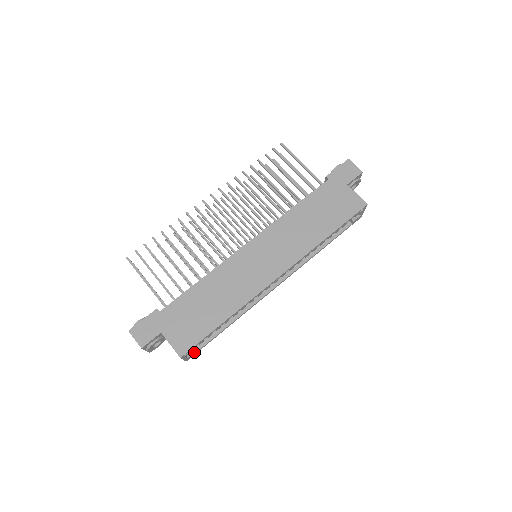
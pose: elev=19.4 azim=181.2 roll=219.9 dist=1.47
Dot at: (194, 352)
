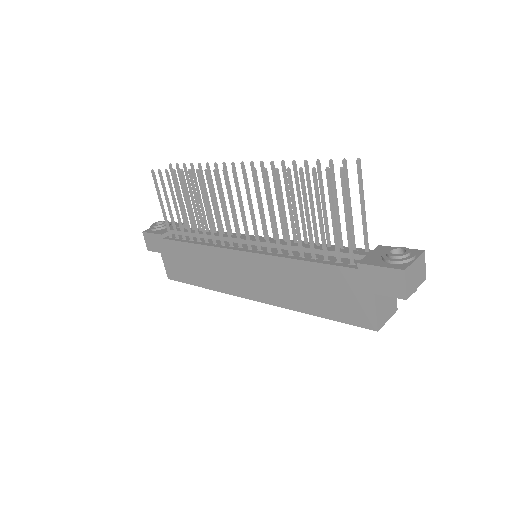
Dot at: occluded
